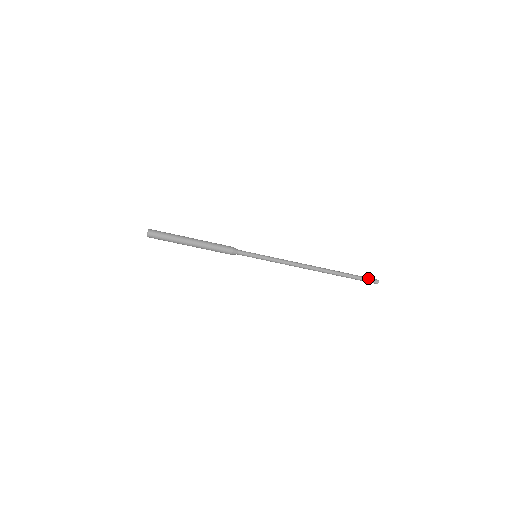
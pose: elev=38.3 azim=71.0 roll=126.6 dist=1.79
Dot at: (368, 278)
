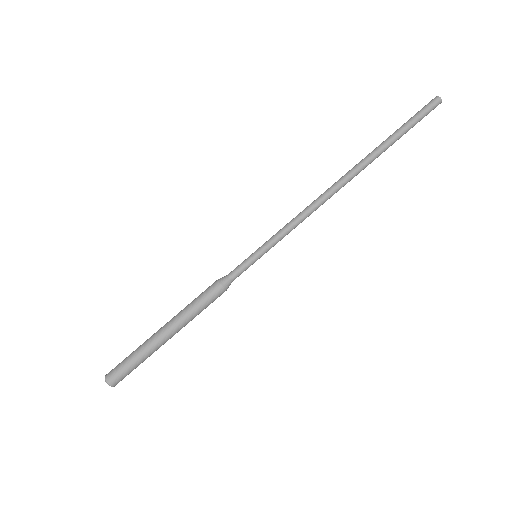
Dot at: (419, 112)
